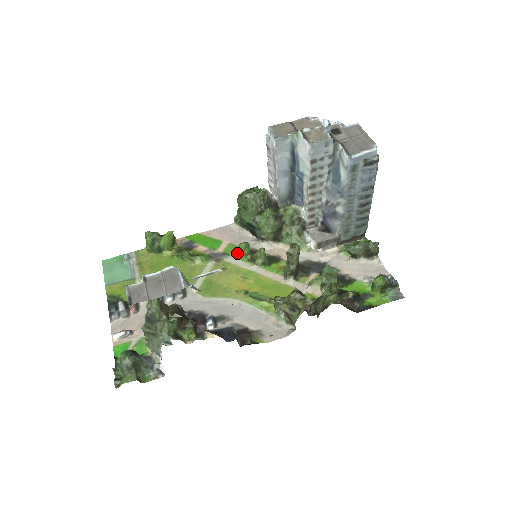
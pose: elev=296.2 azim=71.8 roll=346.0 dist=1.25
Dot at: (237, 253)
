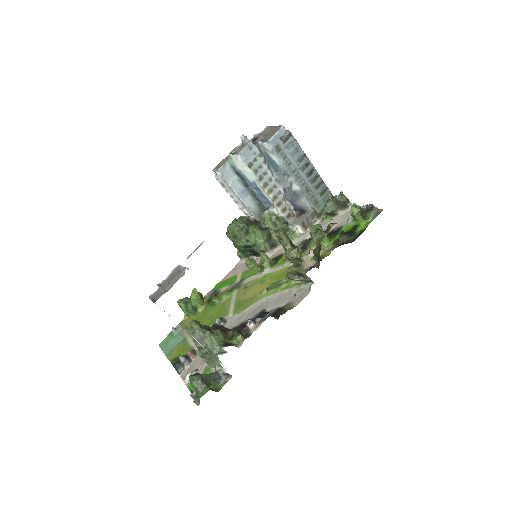
Dot at: (250, 273)
